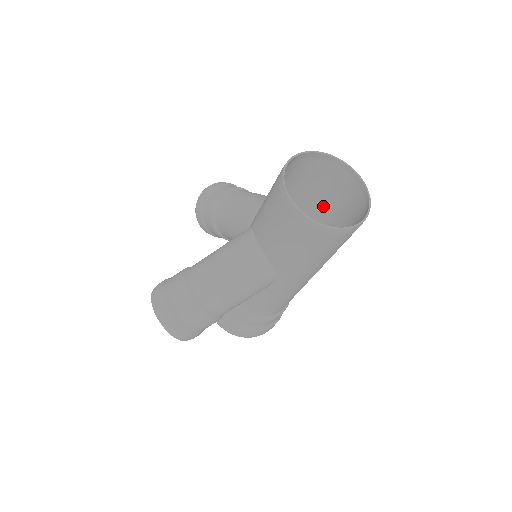
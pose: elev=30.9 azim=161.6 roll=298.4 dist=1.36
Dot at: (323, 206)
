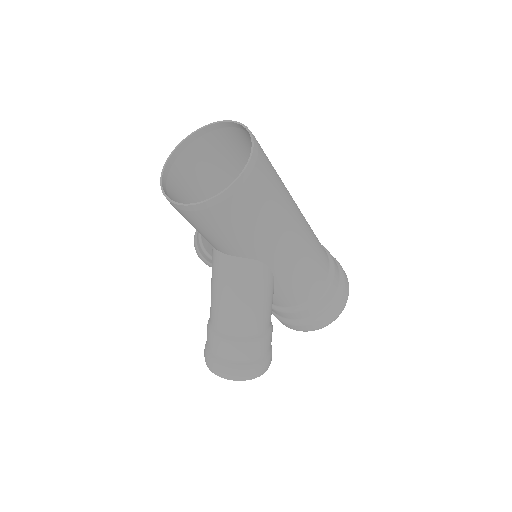
Dot at: occluded
